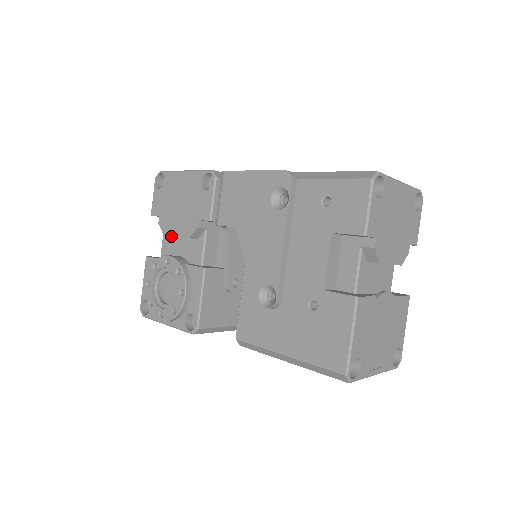
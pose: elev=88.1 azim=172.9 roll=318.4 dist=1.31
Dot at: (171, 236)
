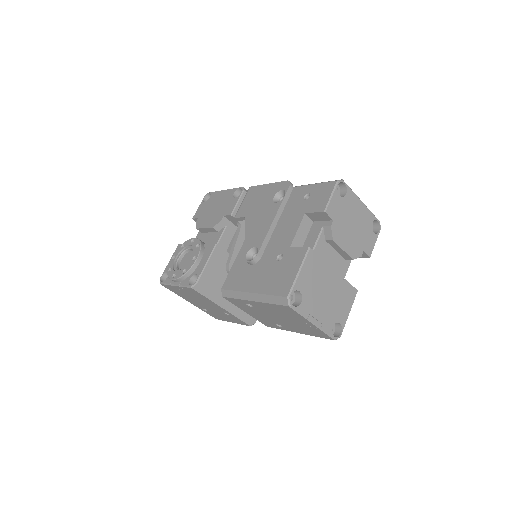
Dot at: (201, 233)
